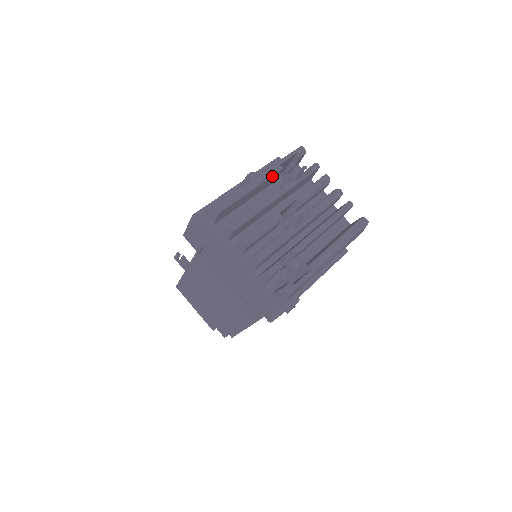
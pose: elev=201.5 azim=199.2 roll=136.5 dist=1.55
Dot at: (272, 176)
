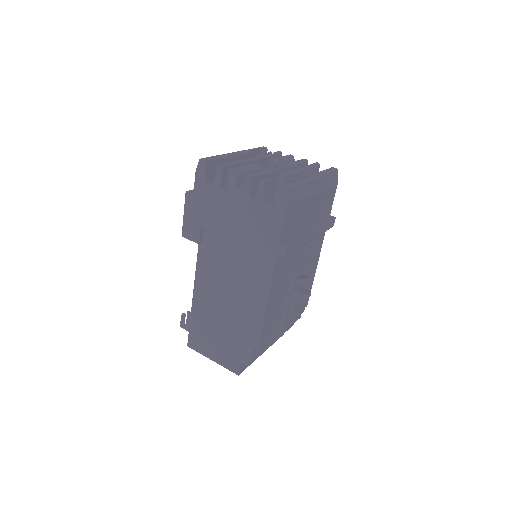
Dot at: (245, 155)
